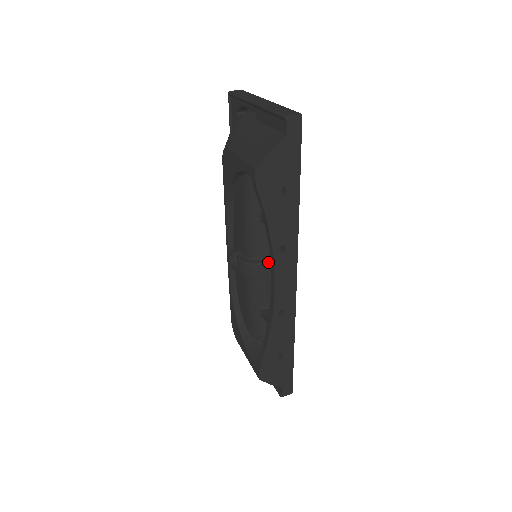
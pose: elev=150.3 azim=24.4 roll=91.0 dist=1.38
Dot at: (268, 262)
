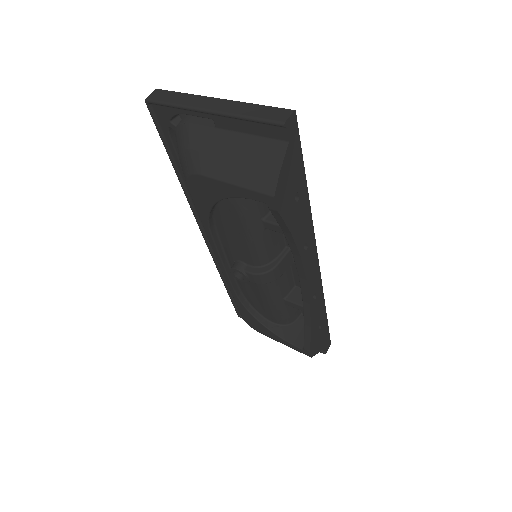
Dot at: (282, 260)
